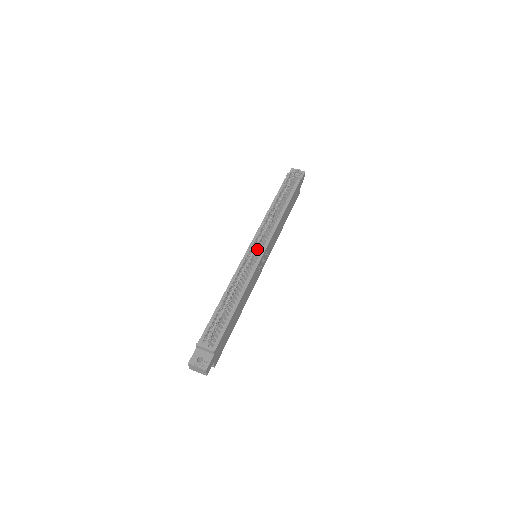
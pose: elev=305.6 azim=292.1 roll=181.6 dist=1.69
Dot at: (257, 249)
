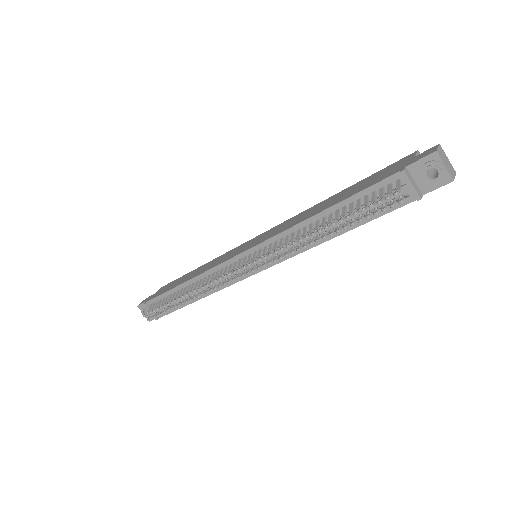
Dot at: (249, 266)
